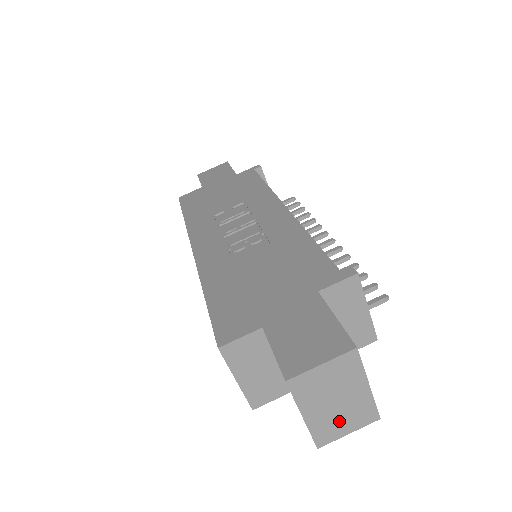
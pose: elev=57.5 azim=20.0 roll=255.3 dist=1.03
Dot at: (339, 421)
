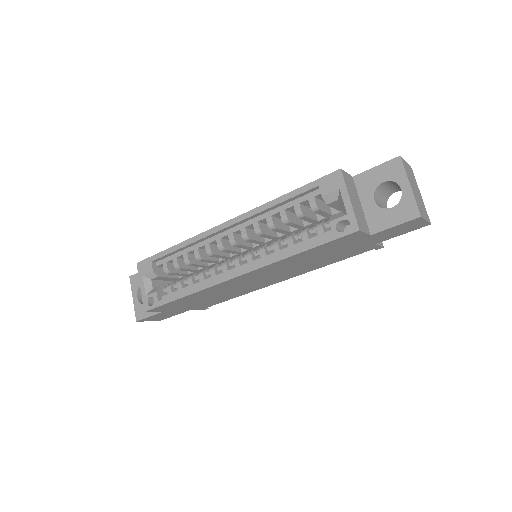
Dot at: (421, 206)
